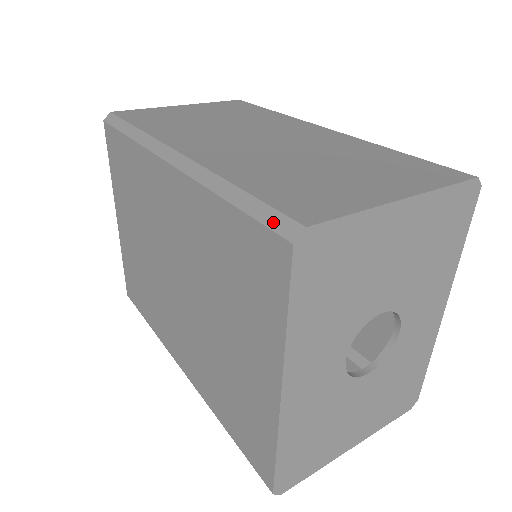
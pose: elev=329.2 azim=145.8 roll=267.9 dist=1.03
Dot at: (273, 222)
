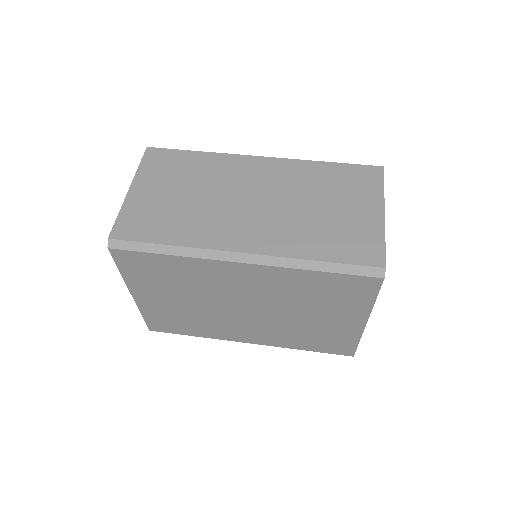
Dot at: (364, 272)
